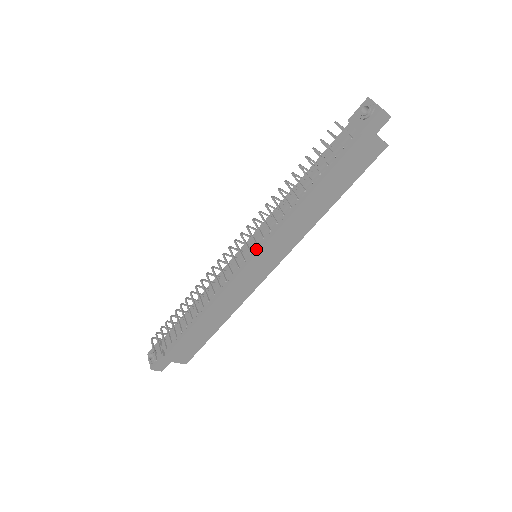
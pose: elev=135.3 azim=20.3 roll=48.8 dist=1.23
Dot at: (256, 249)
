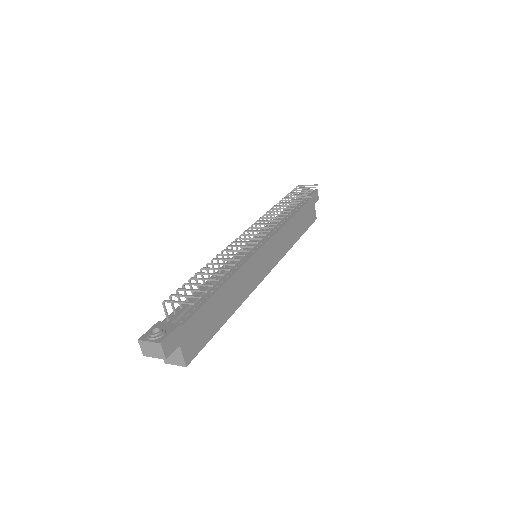
Dot at: (264, 241)
